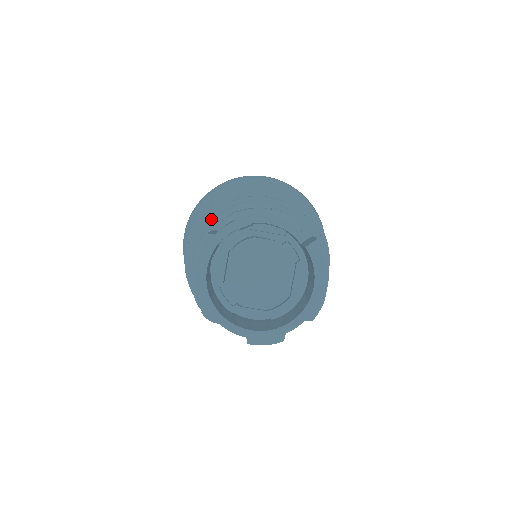
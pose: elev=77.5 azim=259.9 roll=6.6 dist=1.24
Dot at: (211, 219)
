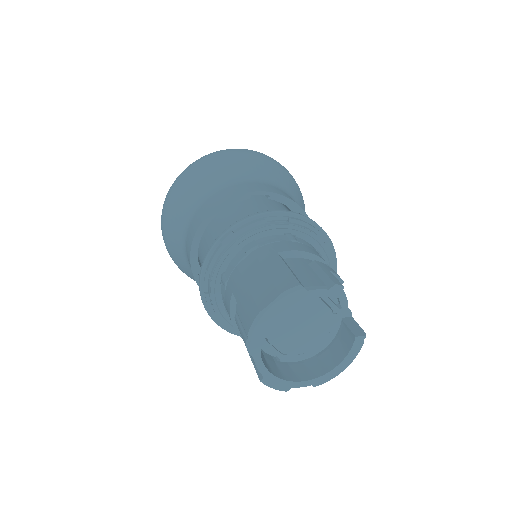
Dot at: (269, 228)
